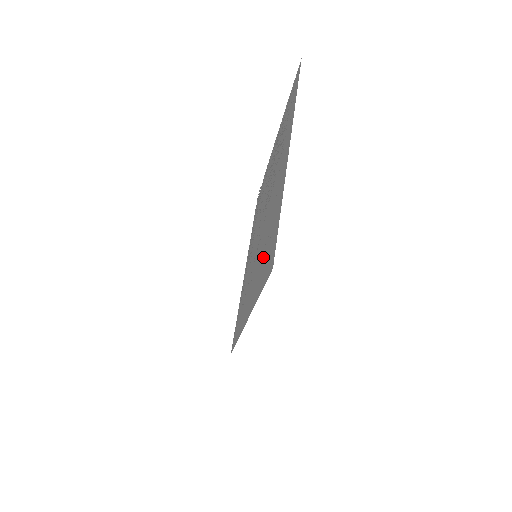
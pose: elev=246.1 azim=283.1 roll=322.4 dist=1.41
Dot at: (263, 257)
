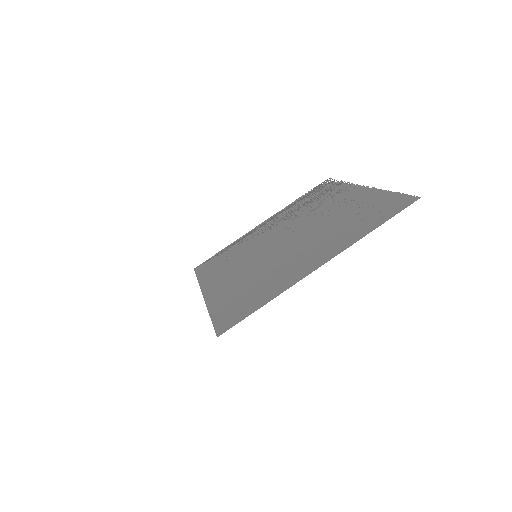
Dot at: (242, 290)
